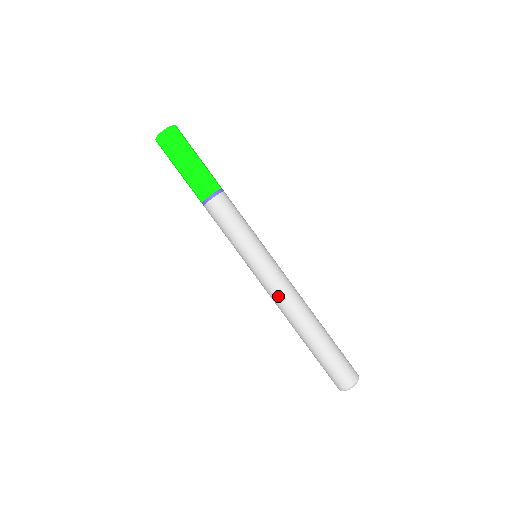
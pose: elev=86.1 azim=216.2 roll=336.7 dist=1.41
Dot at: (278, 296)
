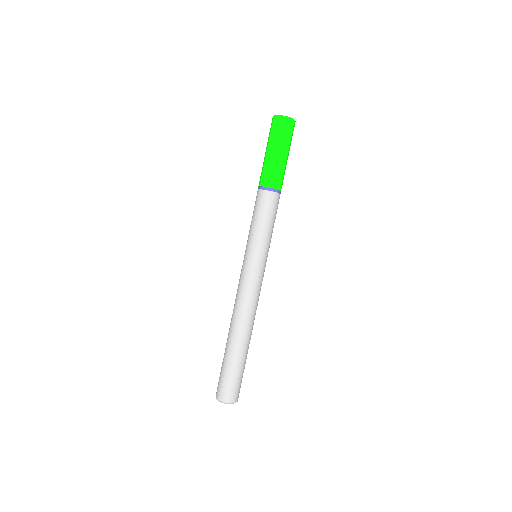
Dot at: (237, 294)
